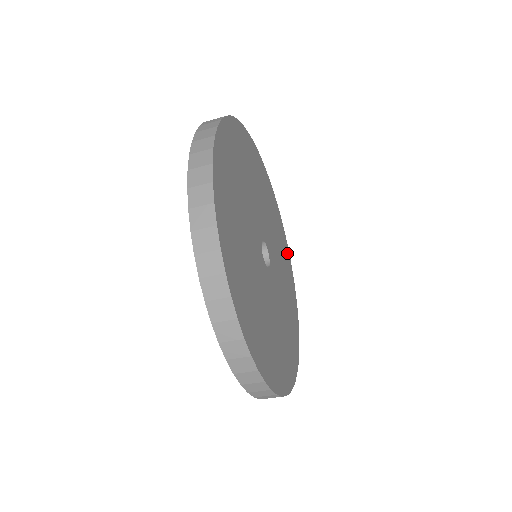
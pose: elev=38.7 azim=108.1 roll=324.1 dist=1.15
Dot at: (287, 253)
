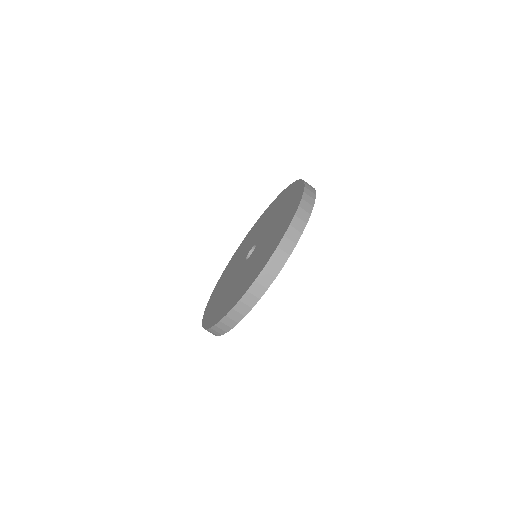
Dot at: occluded
